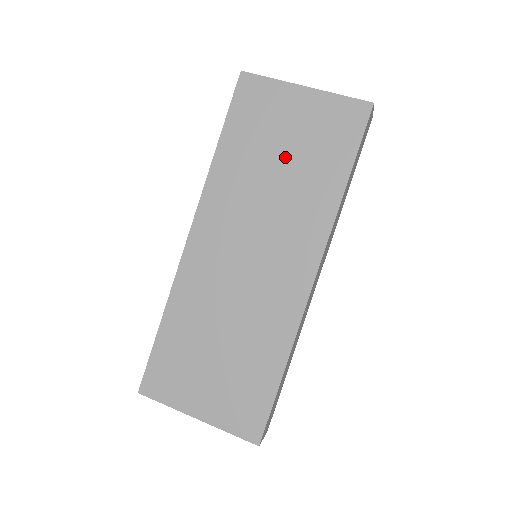
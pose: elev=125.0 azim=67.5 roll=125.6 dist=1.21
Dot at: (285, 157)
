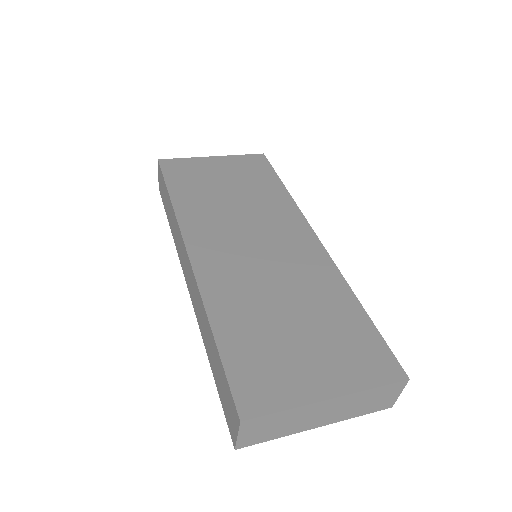
Dot at: (230, 187)
